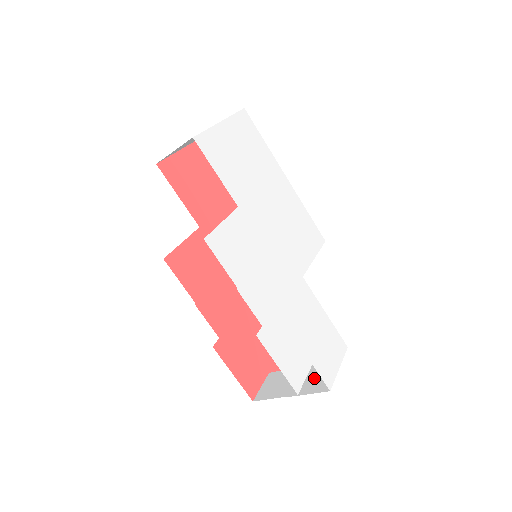
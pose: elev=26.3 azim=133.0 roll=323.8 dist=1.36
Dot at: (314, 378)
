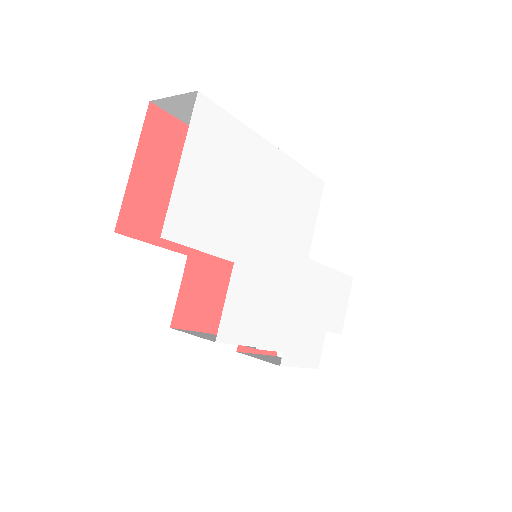
Dot at: occluded
